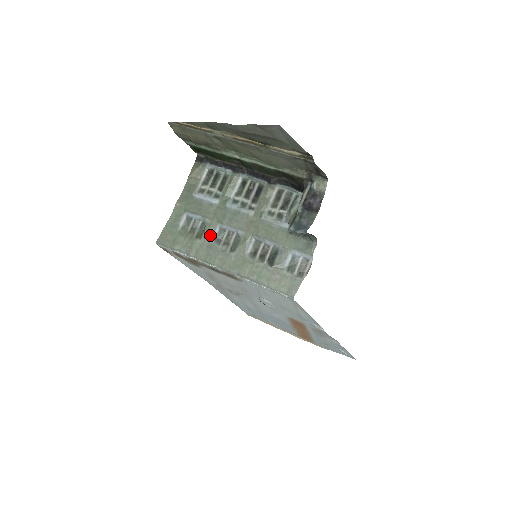
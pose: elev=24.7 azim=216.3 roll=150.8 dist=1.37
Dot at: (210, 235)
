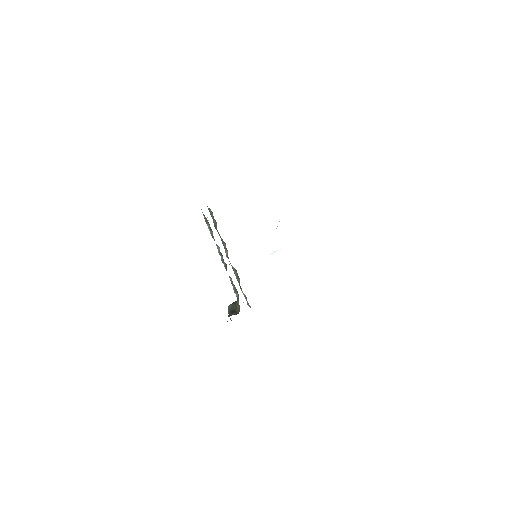
Dot at: occluded
